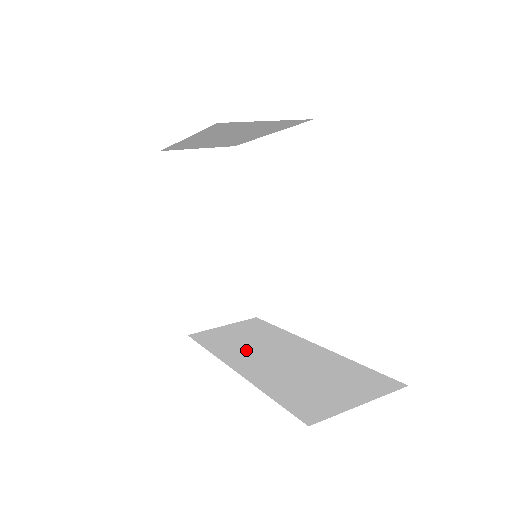
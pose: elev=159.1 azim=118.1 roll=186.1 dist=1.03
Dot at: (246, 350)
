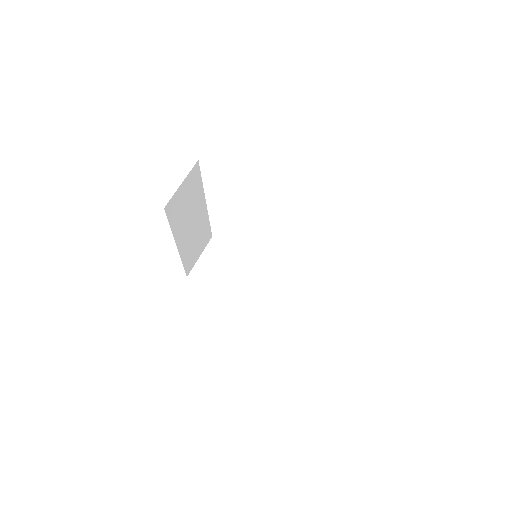
Dot at: (243, 285)
